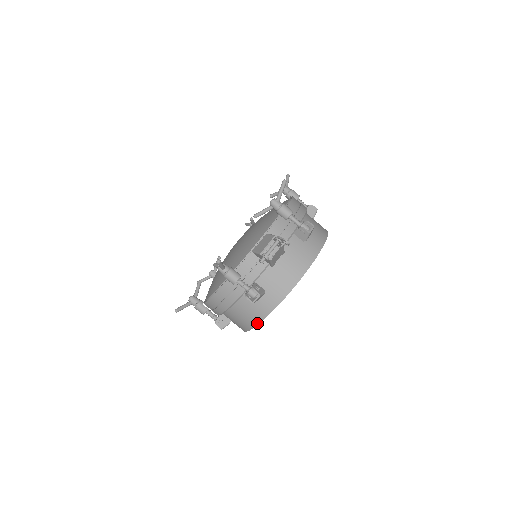
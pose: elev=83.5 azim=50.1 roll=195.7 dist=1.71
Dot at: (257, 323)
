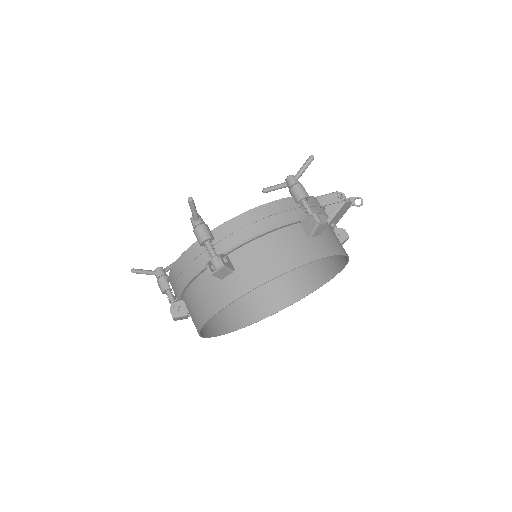
Dot at: (293, 267)
